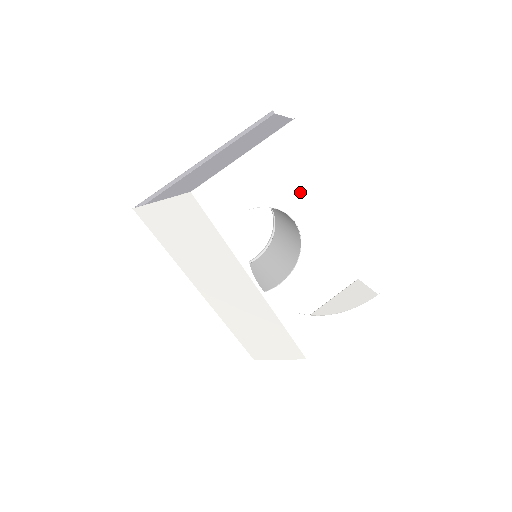
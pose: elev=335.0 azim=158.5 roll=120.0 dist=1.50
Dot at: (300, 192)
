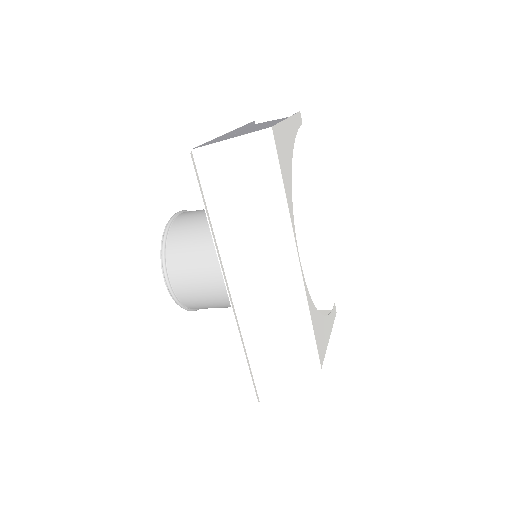
Dot at: occluded
